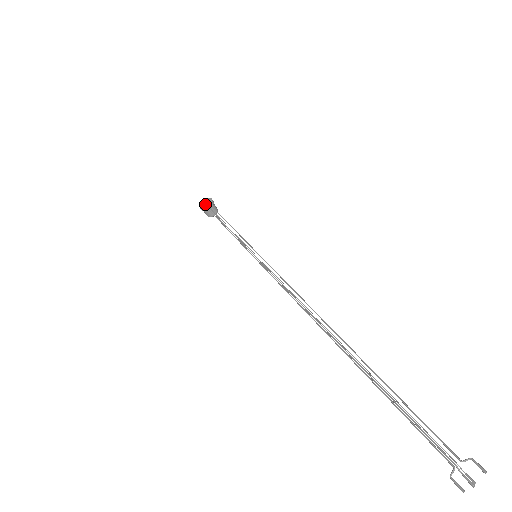
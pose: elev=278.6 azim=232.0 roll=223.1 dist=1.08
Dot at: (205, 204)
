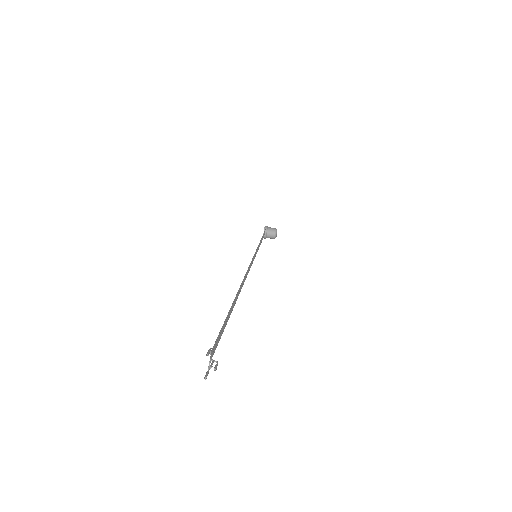
Dot at: (263, 233)
